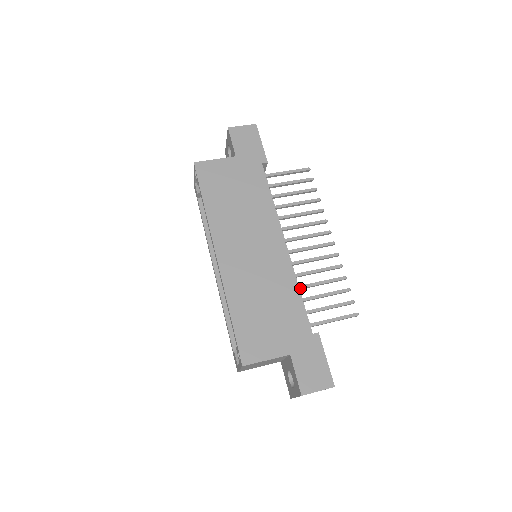
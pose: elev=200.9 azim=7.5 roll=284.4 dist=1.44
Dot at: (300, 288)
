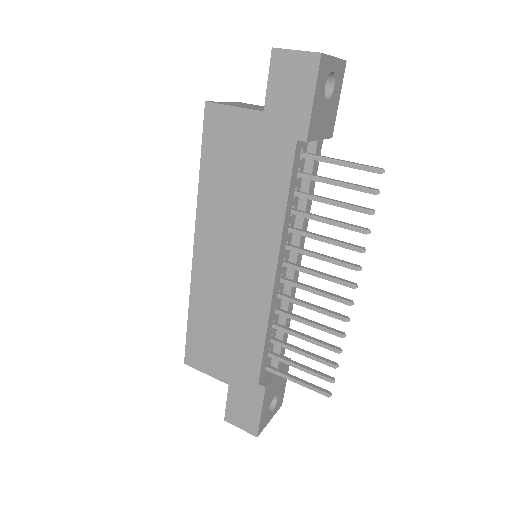
Dot at: (277, 329)
